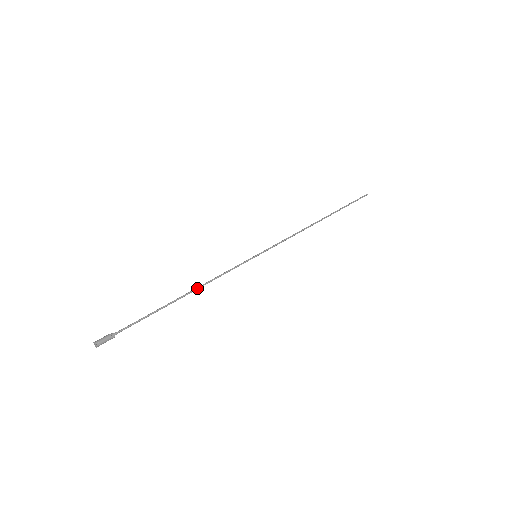
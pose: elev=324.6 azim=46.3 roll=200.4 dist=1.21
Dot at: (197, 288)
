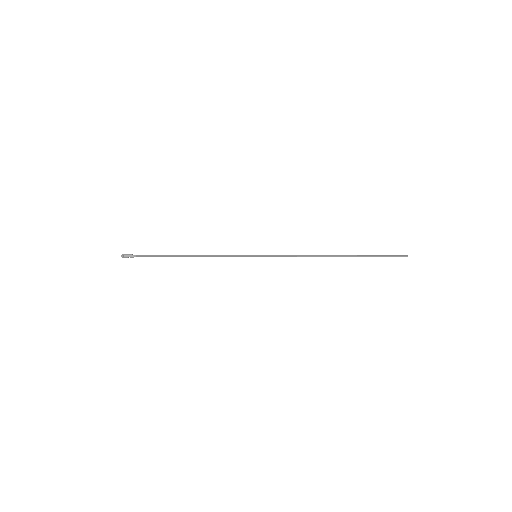
Dot at: (198, 255)
